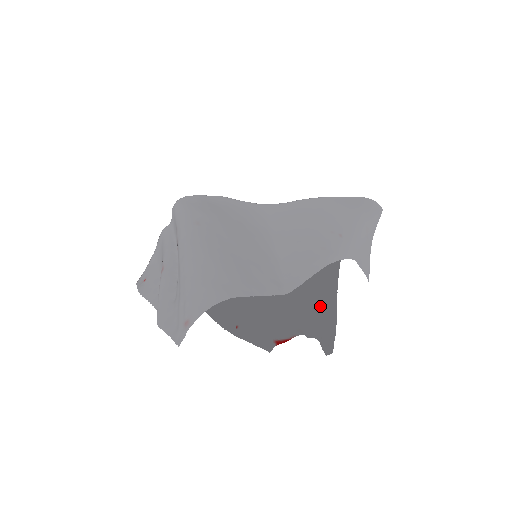
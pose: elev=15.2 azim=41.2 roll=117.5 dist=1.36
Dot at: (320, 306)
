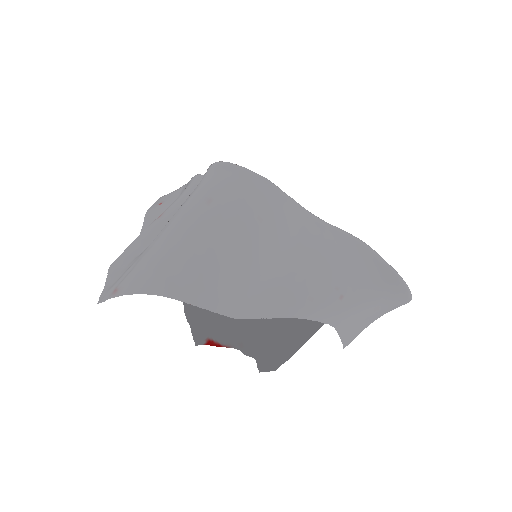
Dot at: (286, 333)
